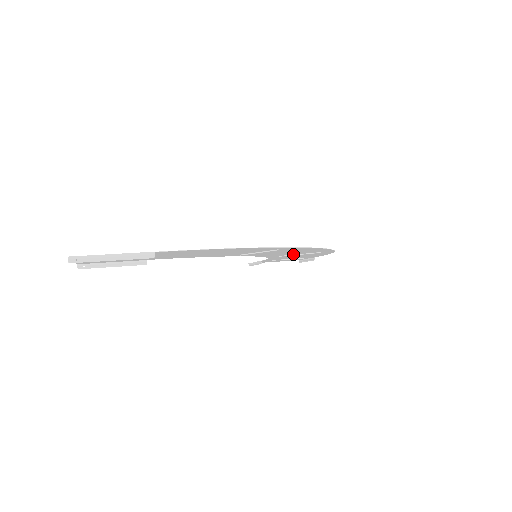
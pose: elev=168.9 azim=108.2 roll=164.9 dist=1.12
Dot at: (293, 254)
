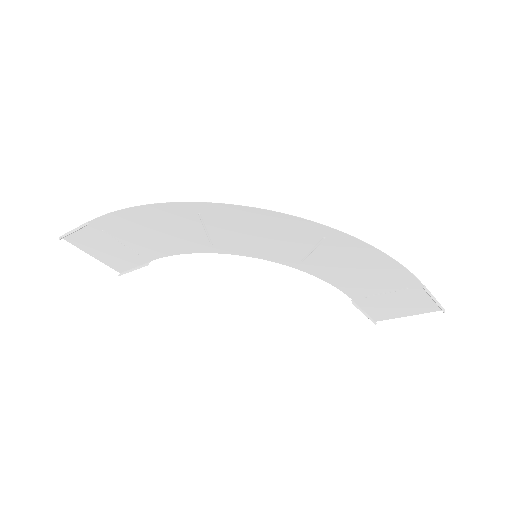
Dot at: (305, 251)
